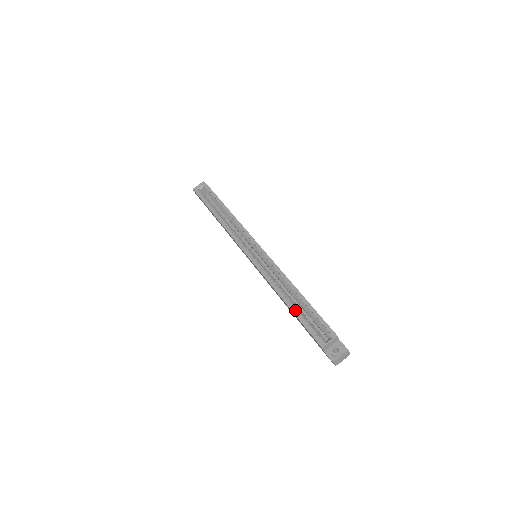
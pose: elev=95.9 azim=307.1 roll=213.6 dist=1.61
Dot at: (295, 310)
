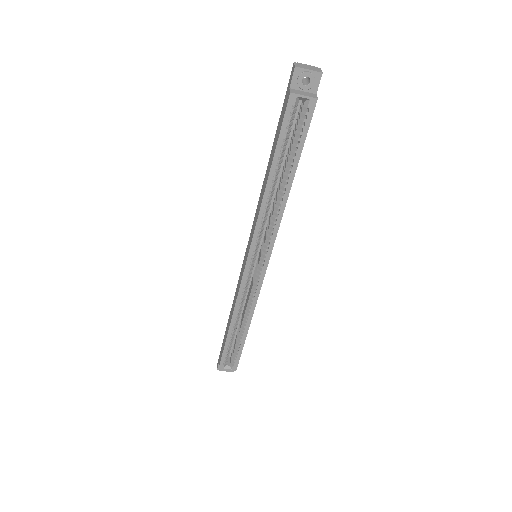
Dot at: (230, 338)
